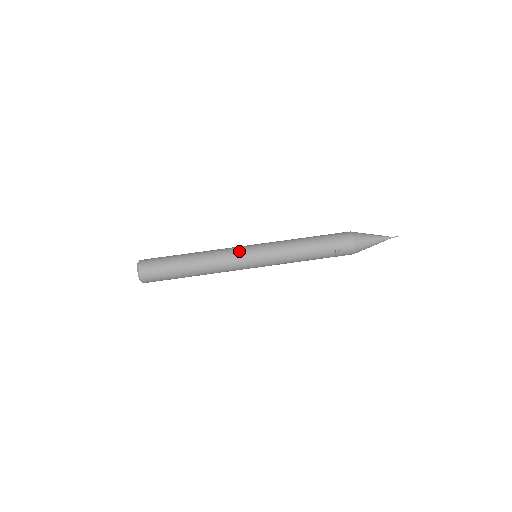
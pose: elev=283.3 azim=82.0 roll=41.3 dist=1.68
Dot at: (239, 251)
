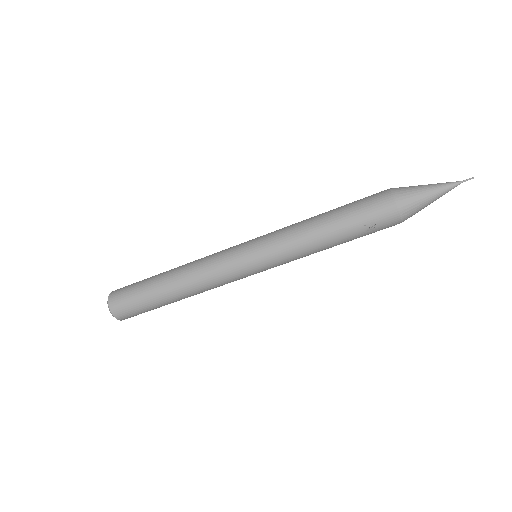
Dot at: (228, 257)
